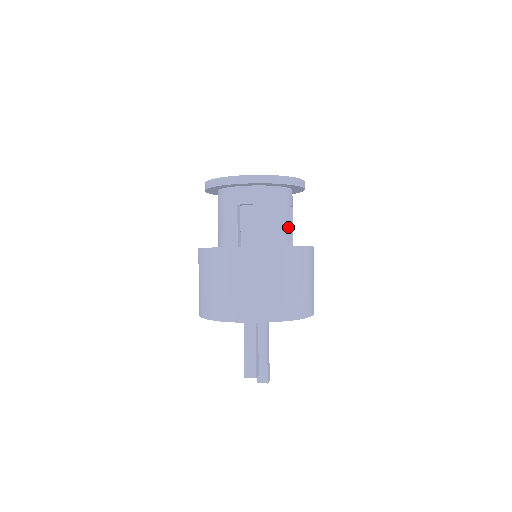
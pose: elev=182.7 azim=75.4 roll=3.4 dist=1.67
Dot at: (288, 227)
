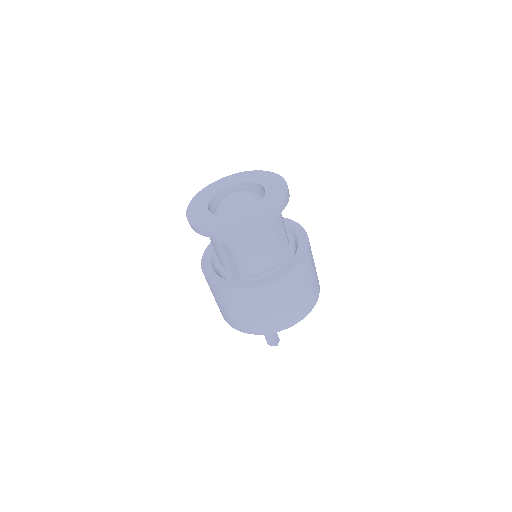
Dot at: (277, 245)
